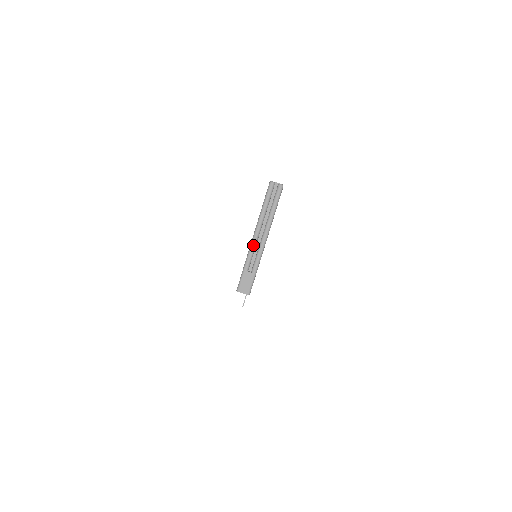
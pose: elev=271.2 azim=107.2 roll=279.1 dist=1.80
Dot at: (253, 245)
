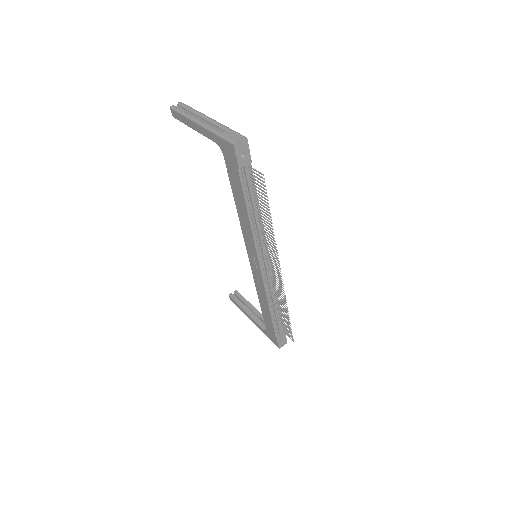
Dot at: (205, 124)
